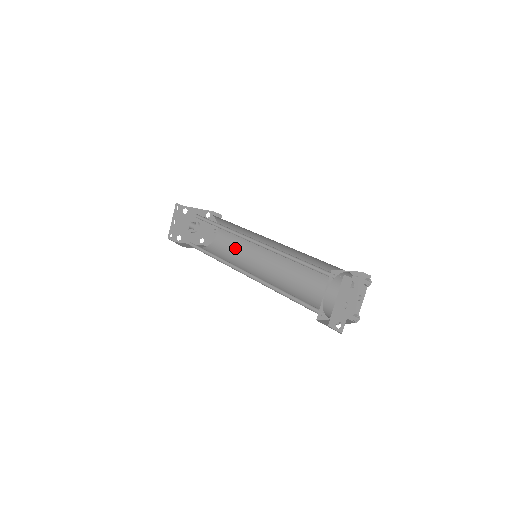
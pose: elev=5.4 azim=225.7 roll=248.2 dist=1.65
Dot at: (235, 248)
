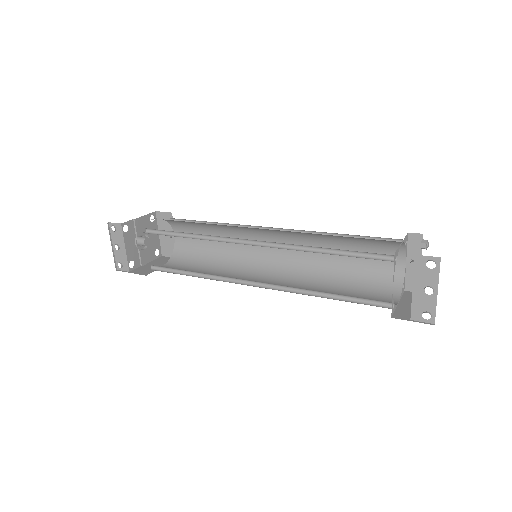
Dot at: (211, 249)
